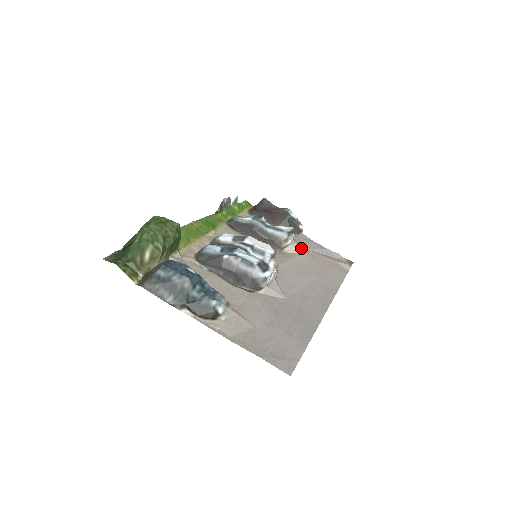
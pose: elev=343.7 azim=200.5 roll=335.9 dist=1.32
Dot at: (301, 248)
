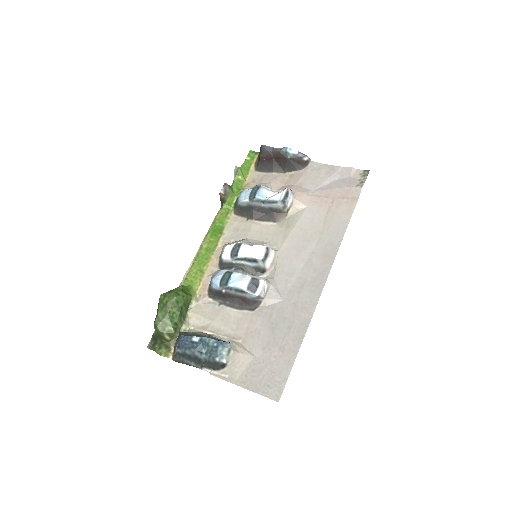
Dot at: (305, 198)
